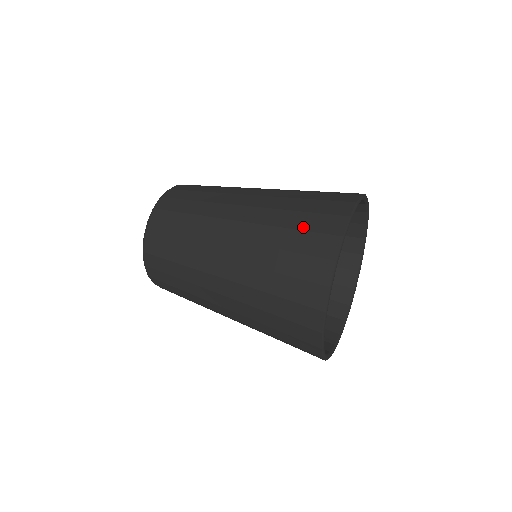
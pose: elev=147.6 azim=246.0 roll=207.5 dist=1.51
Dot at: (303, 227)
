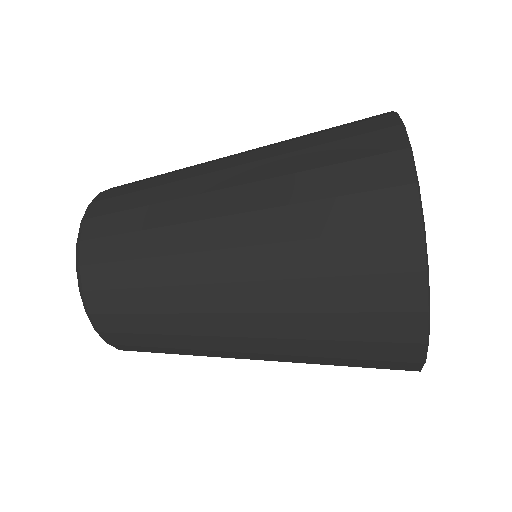
Dot at: occluded
